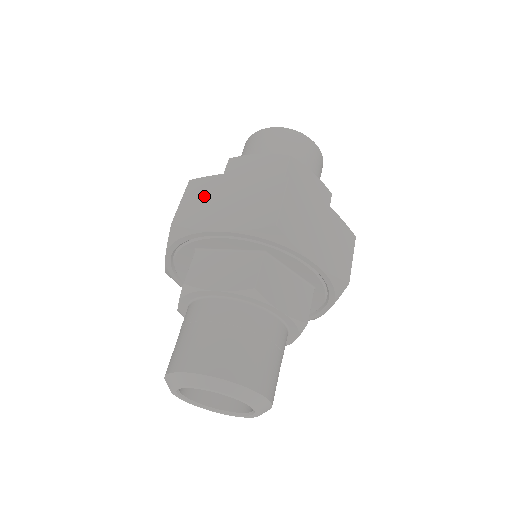
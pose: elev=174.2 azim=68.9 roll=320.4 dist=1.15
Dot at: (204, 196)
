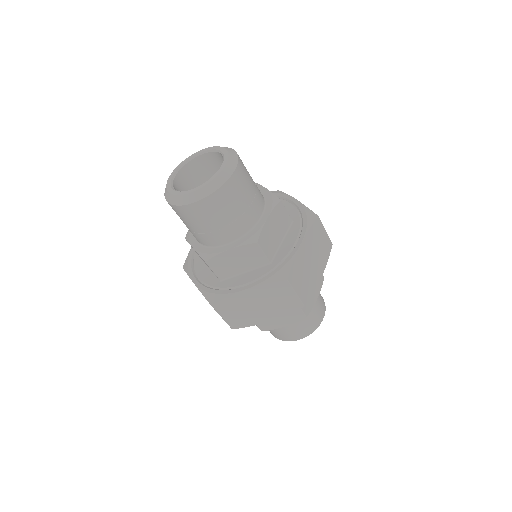
Dot at: occluded
